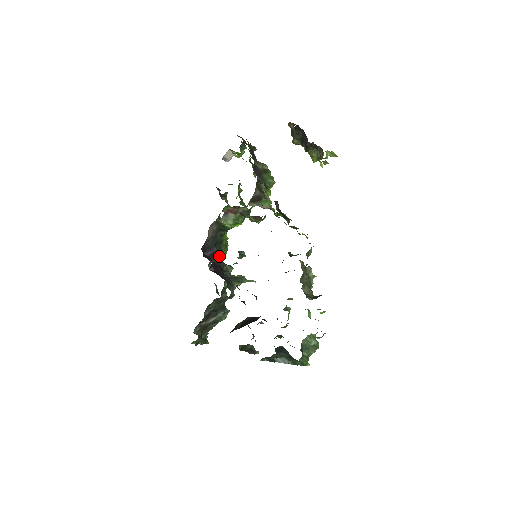
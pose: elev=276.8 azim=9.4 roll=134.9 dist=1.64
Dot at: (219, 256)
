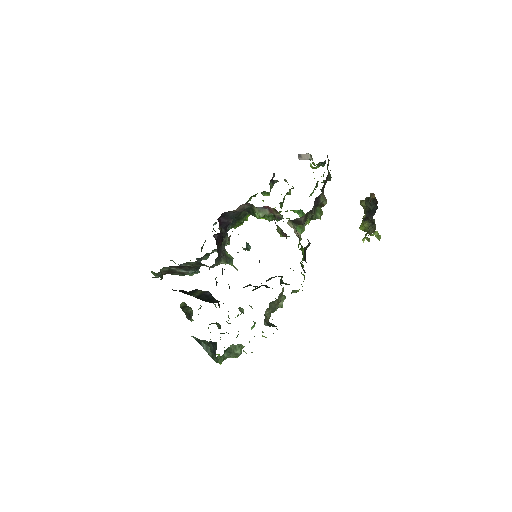
Dot at: occluded
